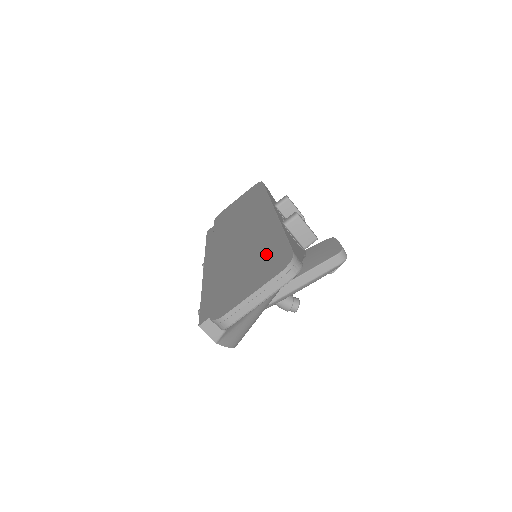
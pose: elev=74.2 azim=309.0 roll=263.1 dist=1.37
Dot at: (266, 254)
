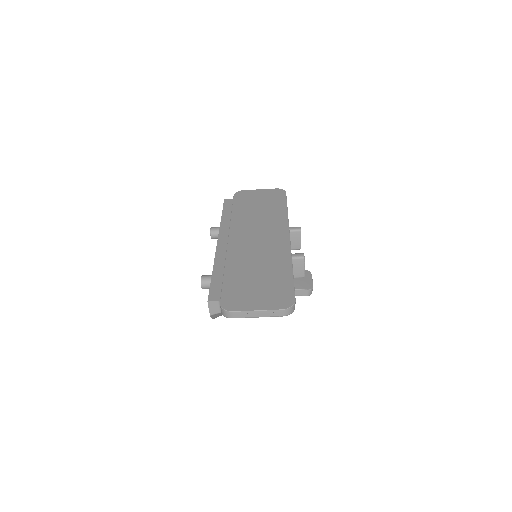
Dot at: (275, 281)
